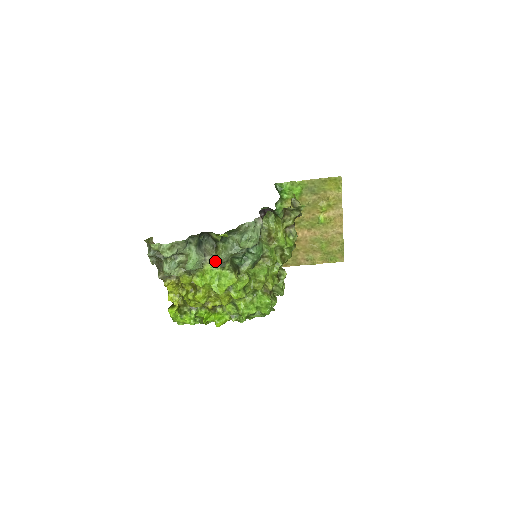
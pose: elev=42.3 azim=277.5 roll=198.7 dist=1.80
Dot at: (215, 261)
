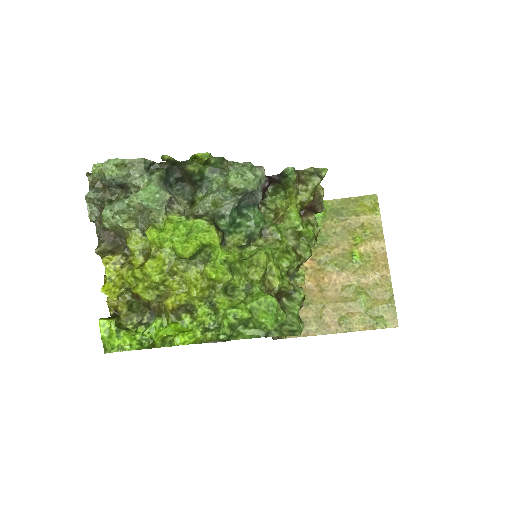
Dot at: occluded
